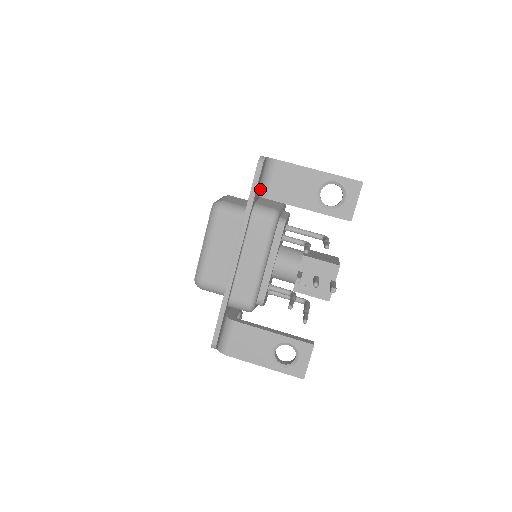
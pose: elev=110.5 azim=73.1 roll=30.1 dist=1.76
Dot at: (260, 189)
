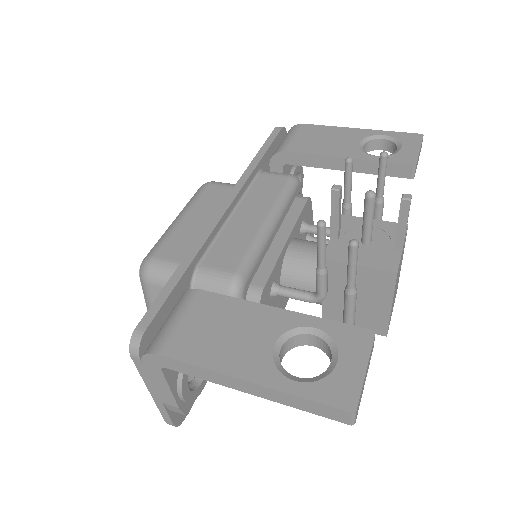
Dot at: (276, 150)
